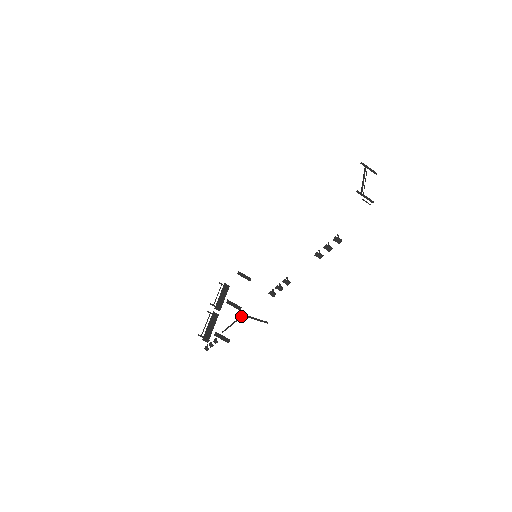
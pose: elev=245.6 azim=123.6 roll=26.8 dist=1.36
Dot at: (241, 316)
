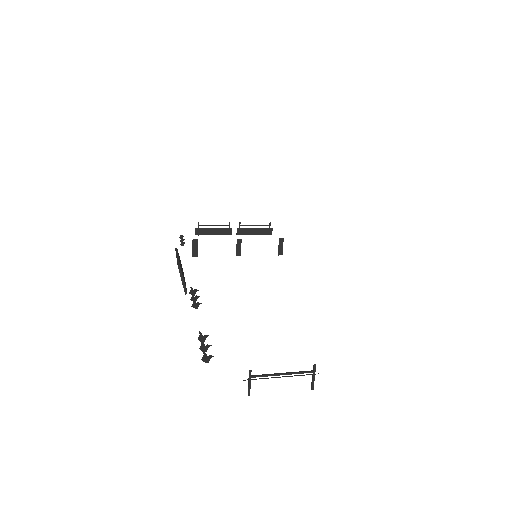
Dot at: (179, 263)
